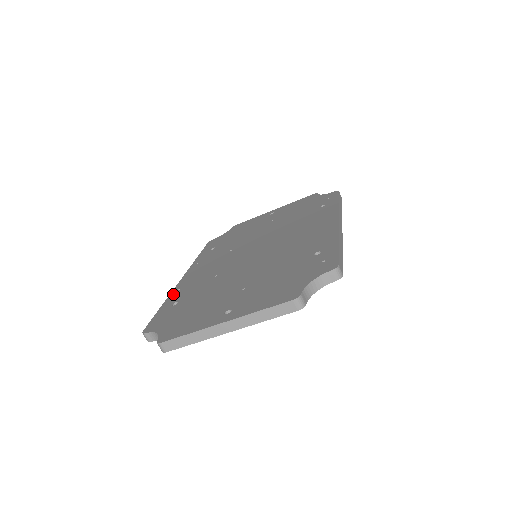
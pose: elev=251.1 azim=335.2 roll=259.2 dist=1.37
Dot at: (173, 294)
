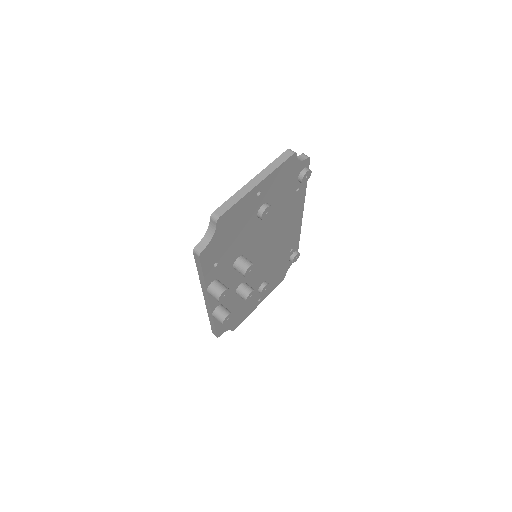
Dot at: occluded
